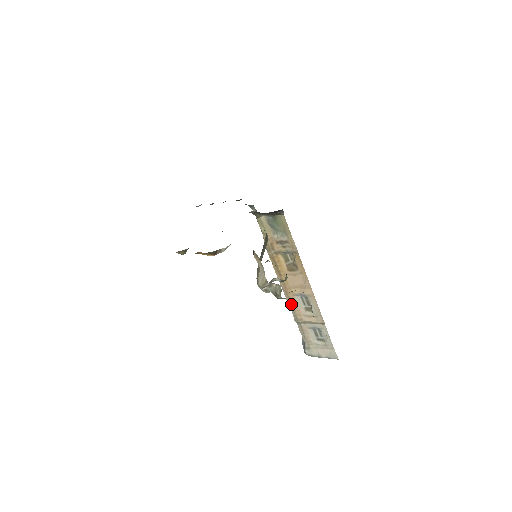
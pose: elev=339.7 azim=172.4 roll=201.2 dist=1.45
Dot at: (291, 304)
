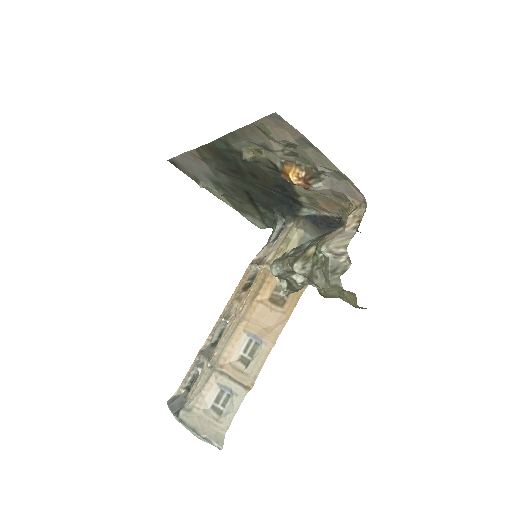
Dot at: (229, 339)
